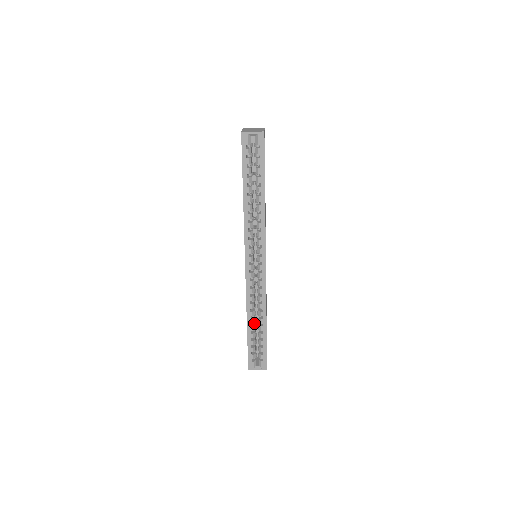
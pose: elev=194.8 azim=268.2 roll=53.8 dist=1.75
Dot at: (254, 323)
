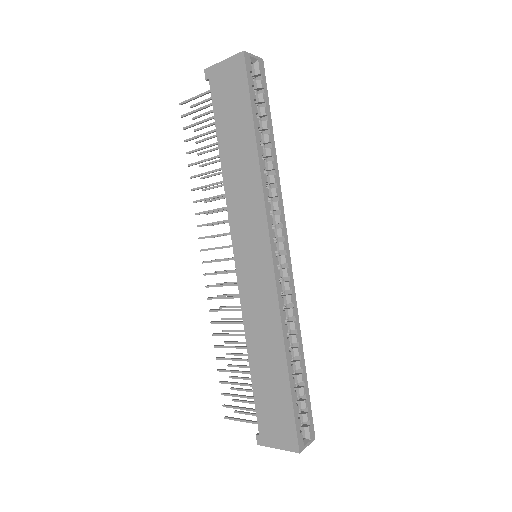
Dot at: occluded
